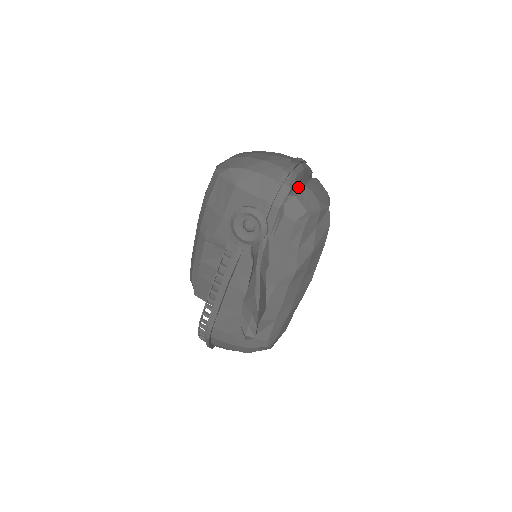
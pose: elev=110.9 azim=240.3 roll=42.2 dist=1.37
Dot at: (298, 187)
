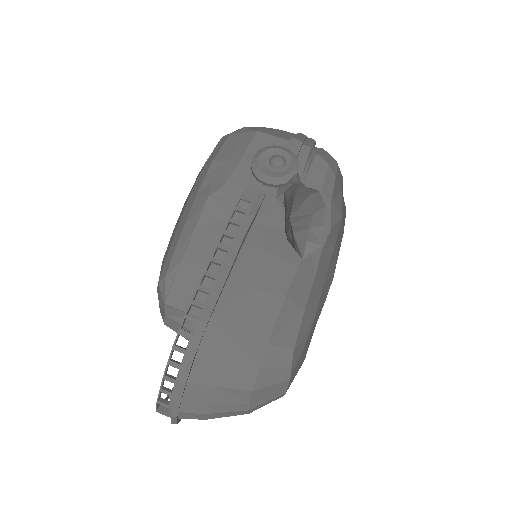
Dot at: occluded
